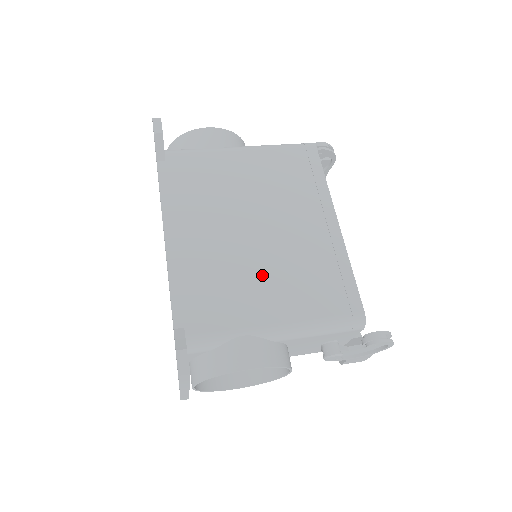
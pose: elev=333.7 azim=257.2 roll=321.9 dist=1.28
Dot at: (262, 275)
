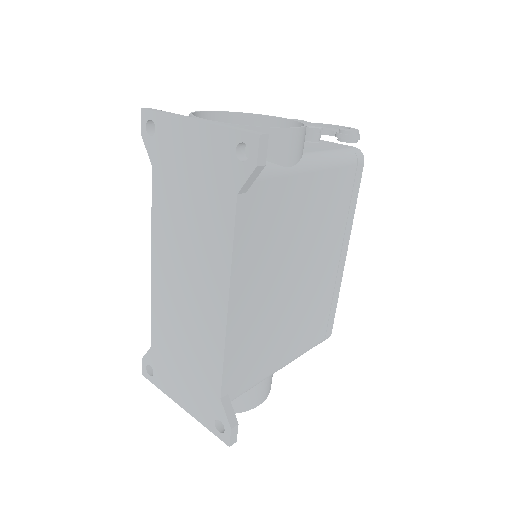
Dot at: (288, 324)
